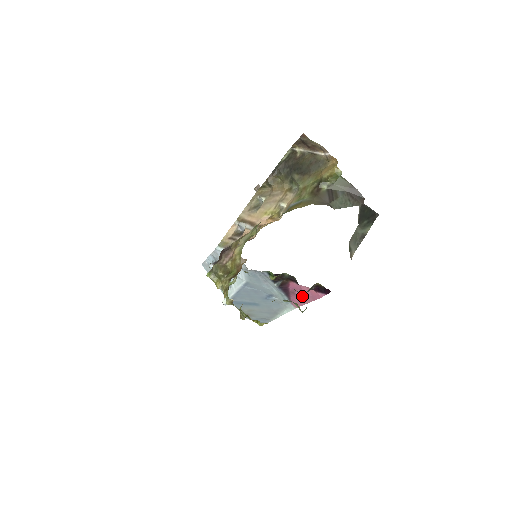
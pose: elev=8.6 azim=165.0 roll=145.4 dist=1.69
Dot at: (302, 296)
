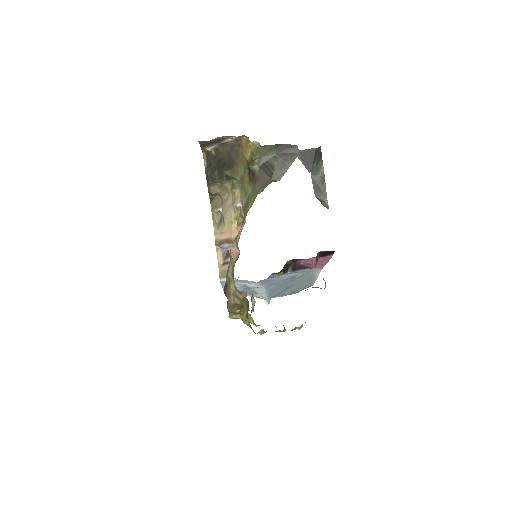
Dot at: occluded
